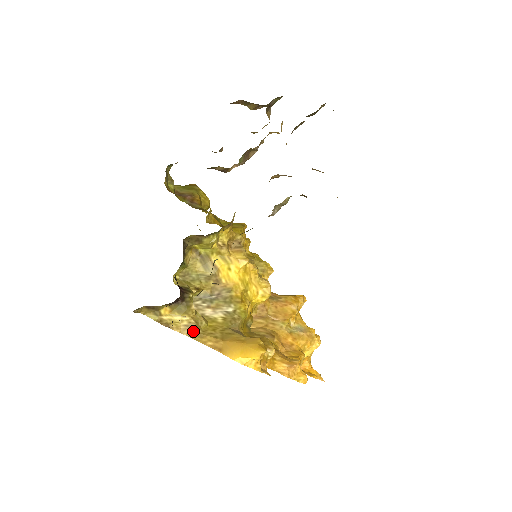
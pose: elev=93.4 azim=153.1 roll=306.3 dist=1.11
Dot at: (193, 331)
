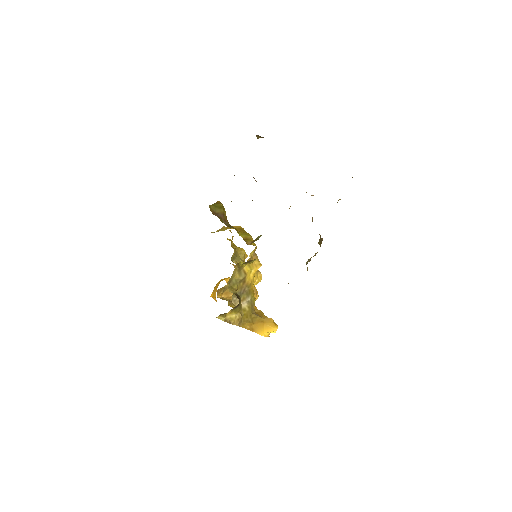
Dot at: (240, 322)
